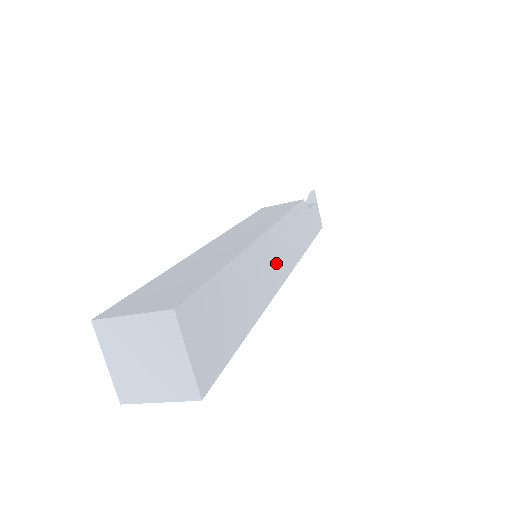
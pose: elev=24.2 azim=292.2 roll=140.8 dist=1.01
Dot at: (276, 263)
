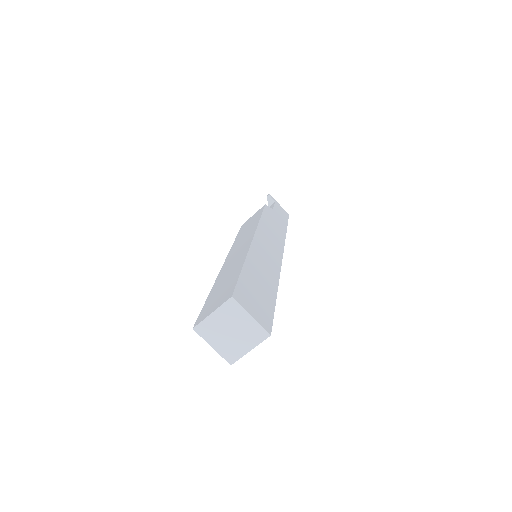
Dot at: (270, 252)
